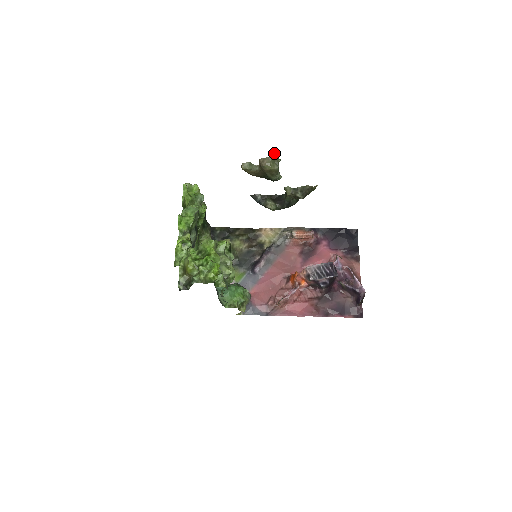
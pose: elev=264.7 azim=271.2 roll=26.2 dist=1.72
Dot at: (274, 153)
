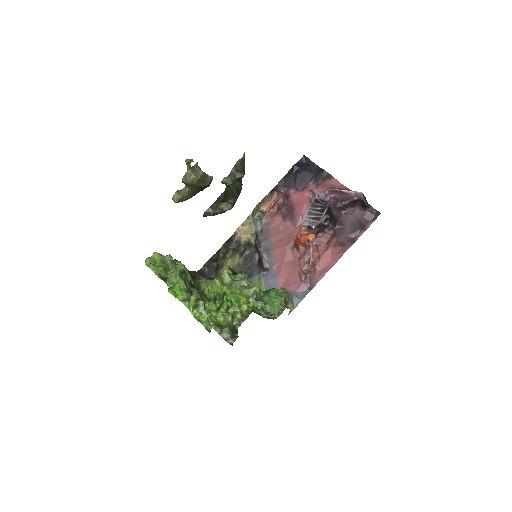
Dot at: (188, 163)
